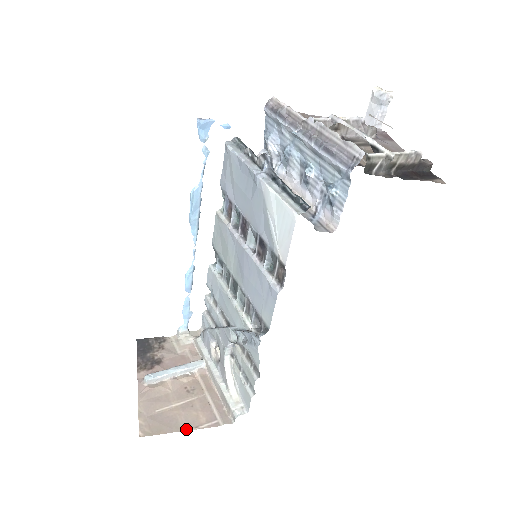
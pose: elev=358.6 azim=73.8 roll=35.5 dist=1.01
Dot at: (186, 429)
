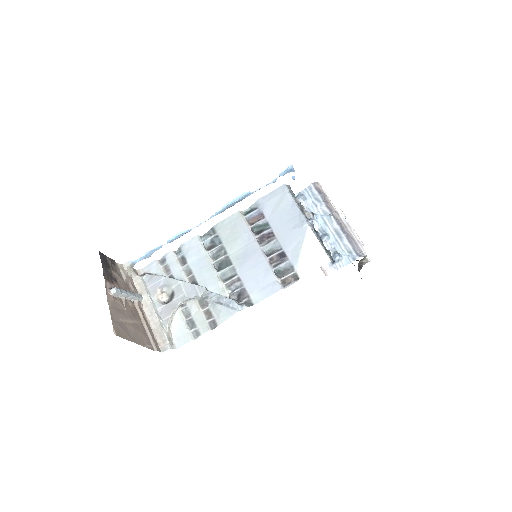
Dot at: (138, 343)
